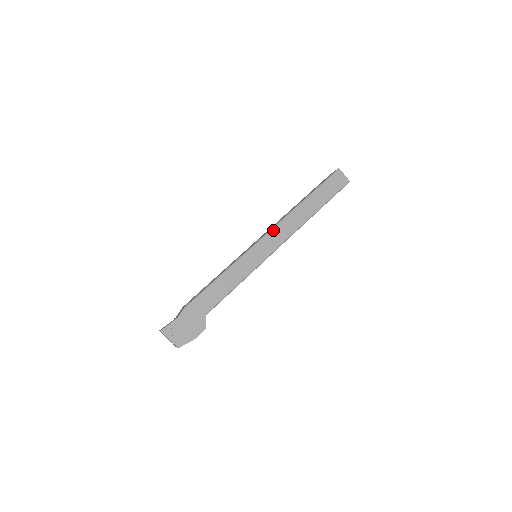
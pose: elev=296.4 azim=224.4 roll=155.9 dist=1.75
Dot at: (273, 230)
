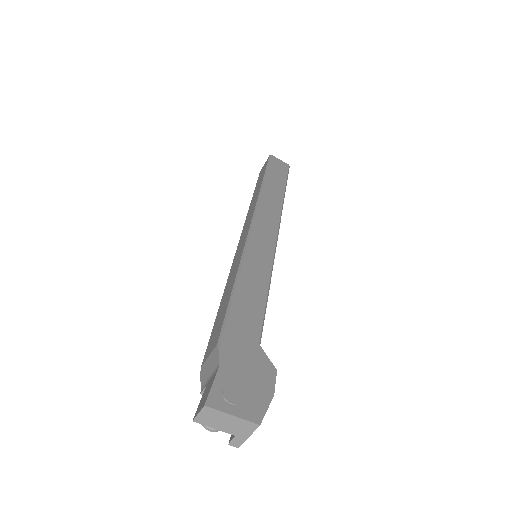
Dot at: (257, 215)
